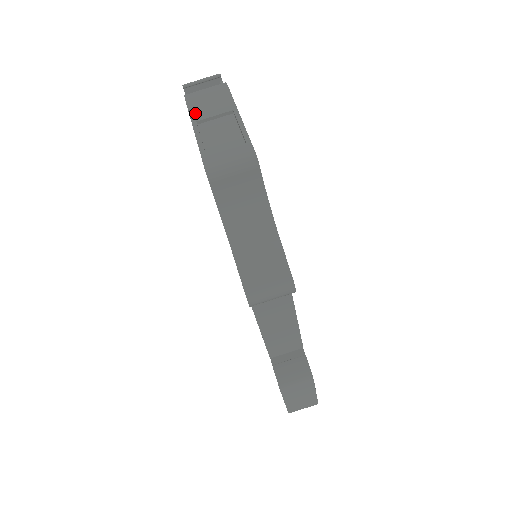
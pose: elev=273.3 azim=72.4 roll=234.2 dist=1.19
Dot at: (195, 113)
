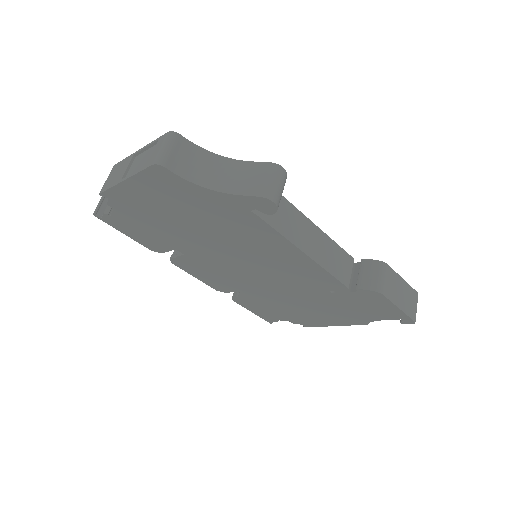
Dot at: (115, 182)
